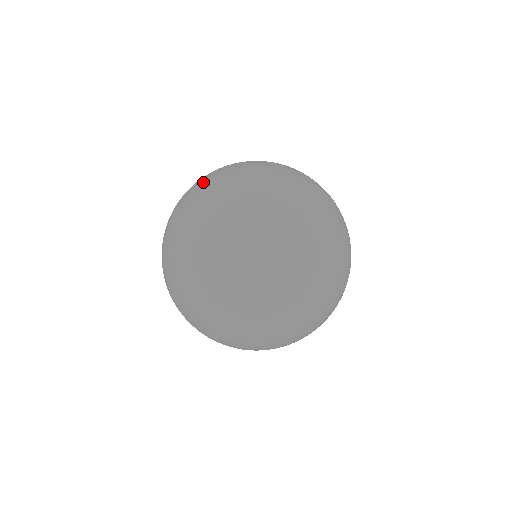
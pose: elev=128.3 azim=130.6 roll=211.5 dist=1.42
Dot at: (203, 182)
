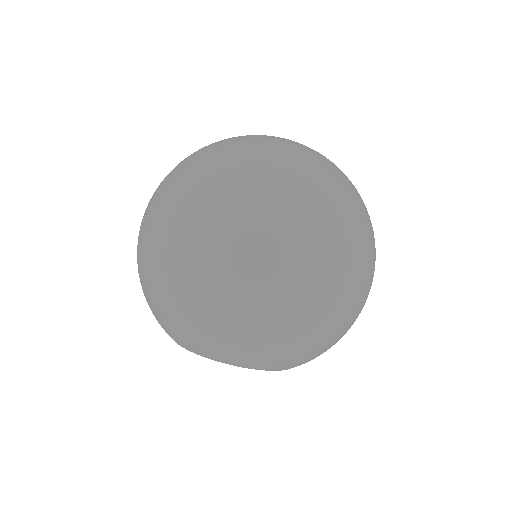
Dot at: occluded
